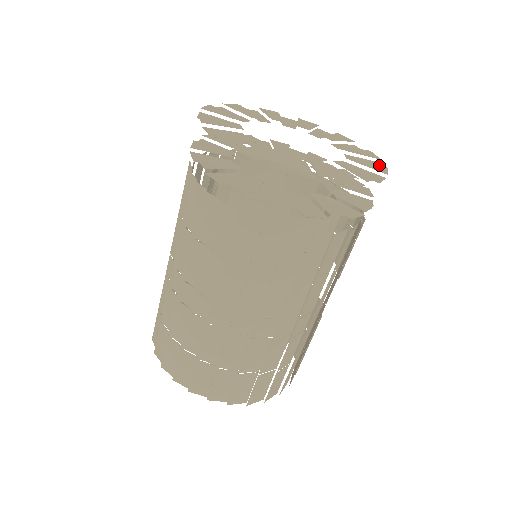
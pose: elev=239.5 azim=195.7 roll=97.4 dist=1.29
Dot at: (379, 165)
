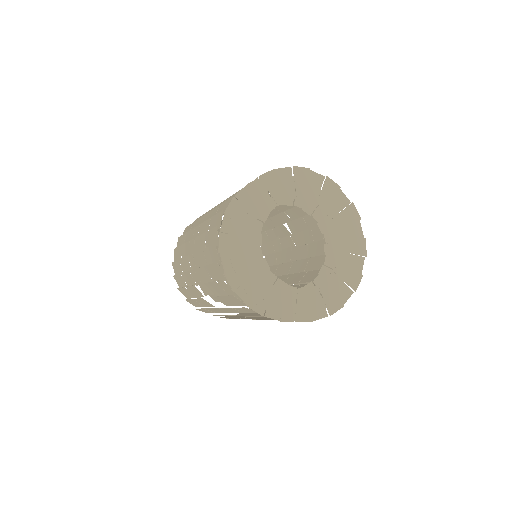
Dot at: (349, 207)
